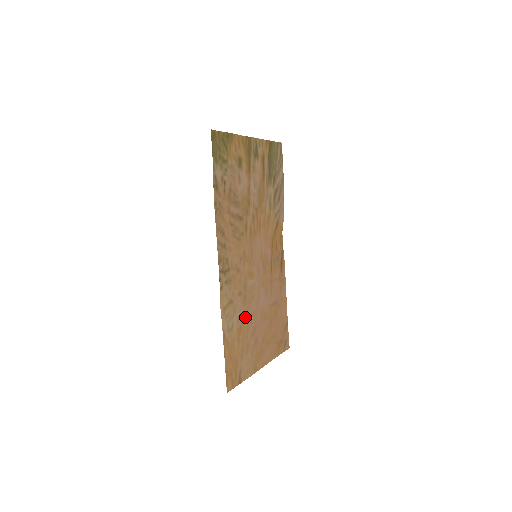
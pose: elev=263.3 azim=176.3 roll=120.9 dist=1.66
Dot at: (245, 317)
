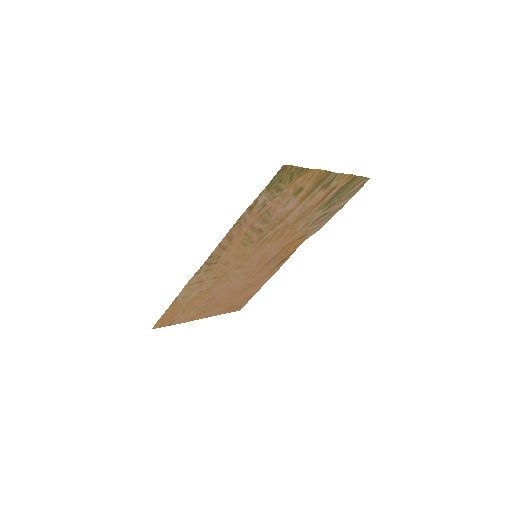
Dot at: (208, 291)
